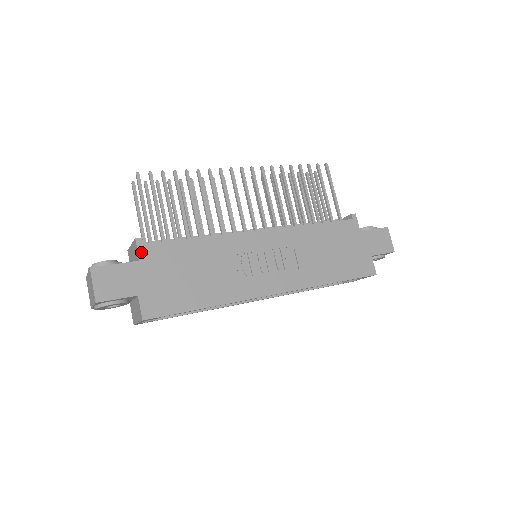
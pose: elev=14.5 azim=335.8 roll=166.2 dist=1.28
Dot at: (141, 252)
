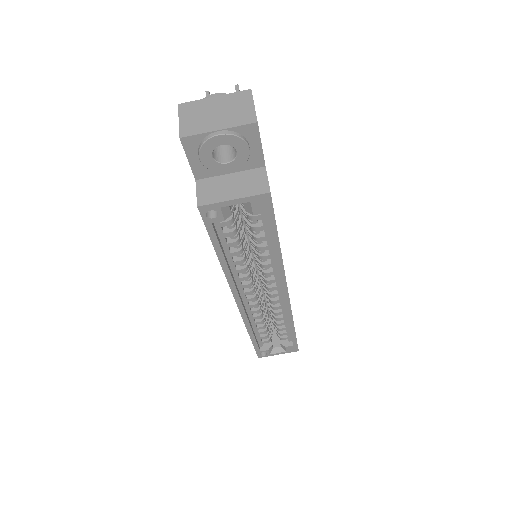
Dot at: occluded
